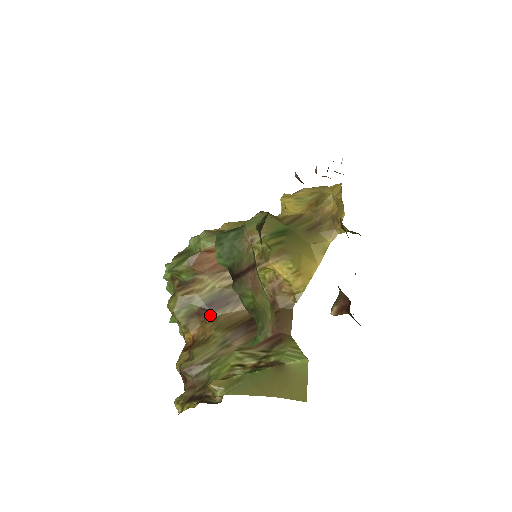
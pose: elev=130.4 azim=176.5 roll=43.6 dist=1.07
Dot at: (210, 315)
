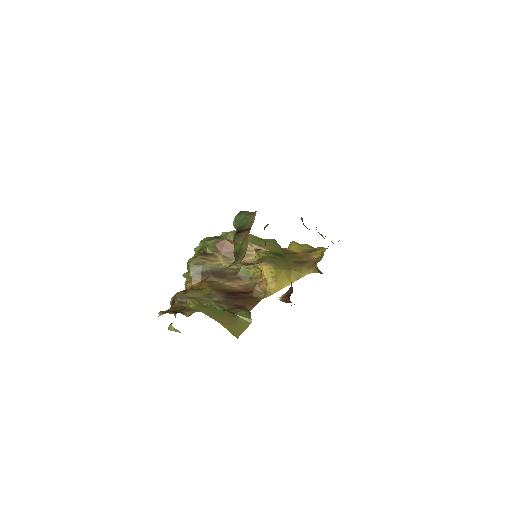
Dot at: (210, 278)
